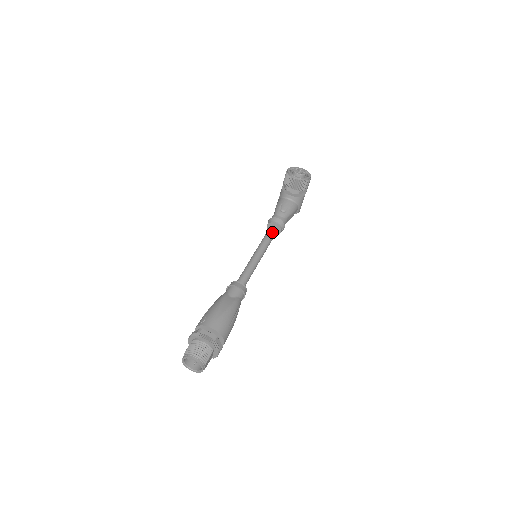
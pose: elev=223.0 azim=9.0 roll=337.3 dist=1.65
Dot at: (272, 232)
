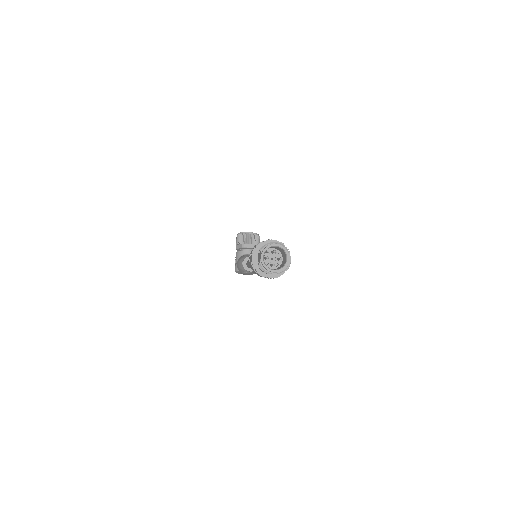
Dot at: occluded
